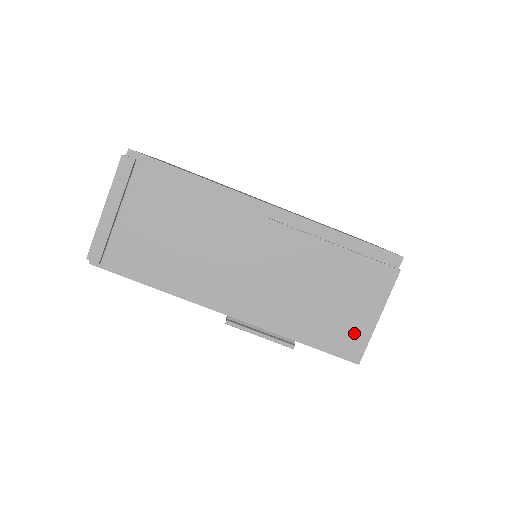
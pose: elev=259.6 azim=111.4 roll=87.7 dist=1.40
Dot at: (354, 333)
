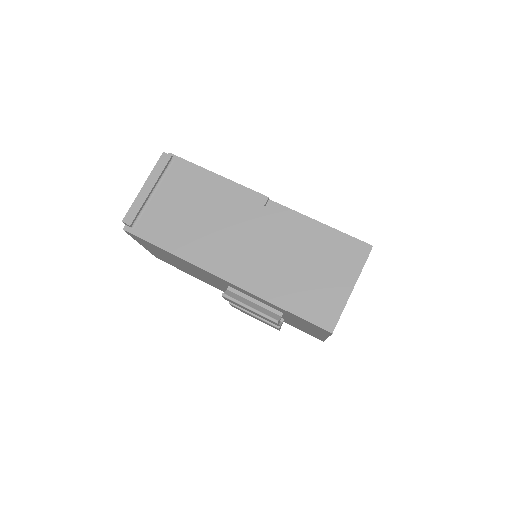
Dot at: (329, 304)
